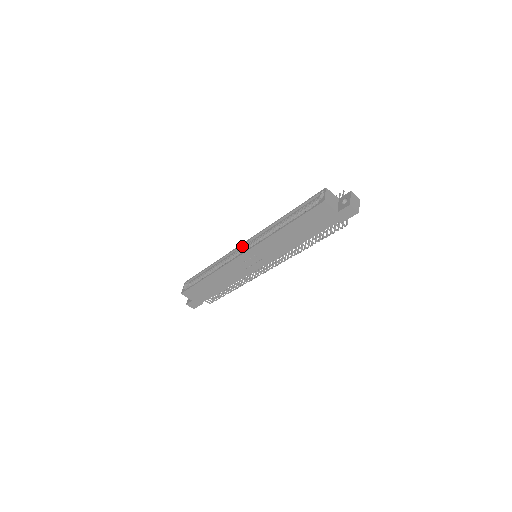
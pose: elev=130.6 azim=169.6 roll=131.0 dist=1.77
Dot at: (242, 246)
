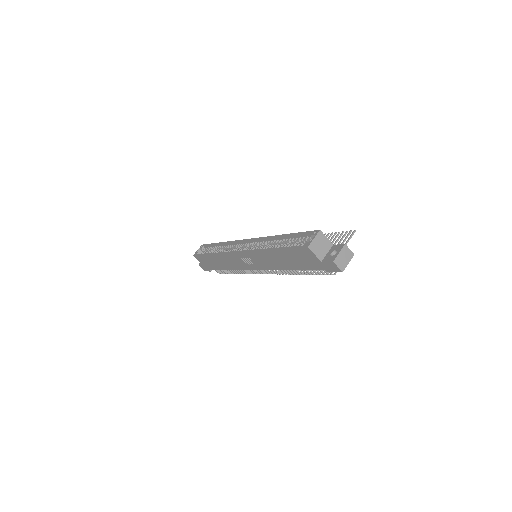
Dot at: (245, 241)
